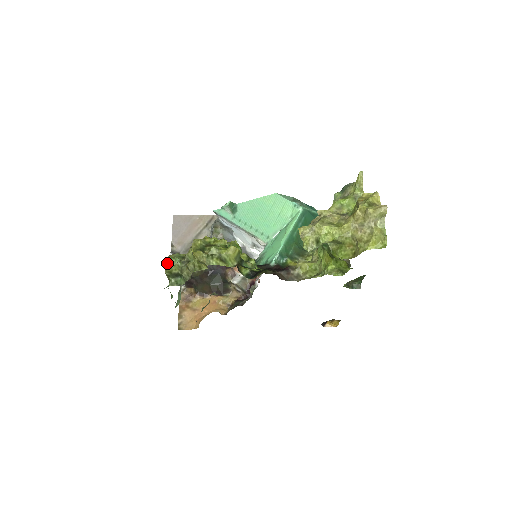
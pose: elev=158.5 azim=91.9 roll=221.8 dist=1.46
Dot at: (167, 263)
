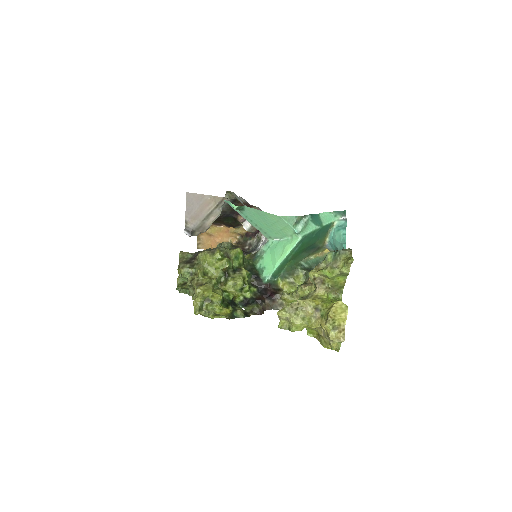
Dot at: (178, 273)
